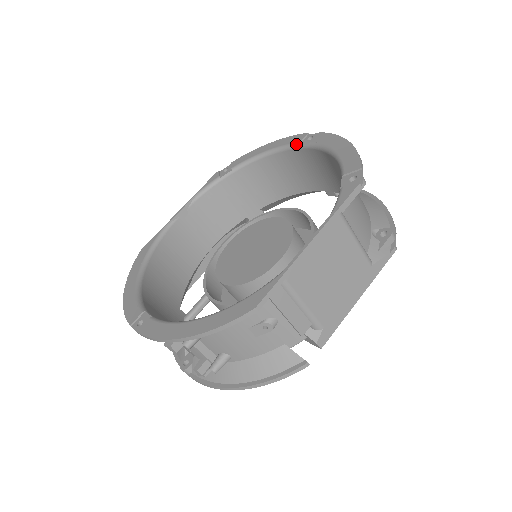
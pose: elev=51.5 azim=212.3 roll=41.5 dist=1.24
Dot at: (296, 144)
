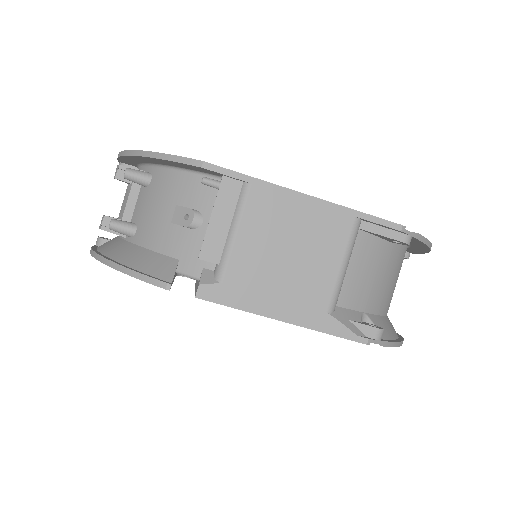
Dot at: occluded
